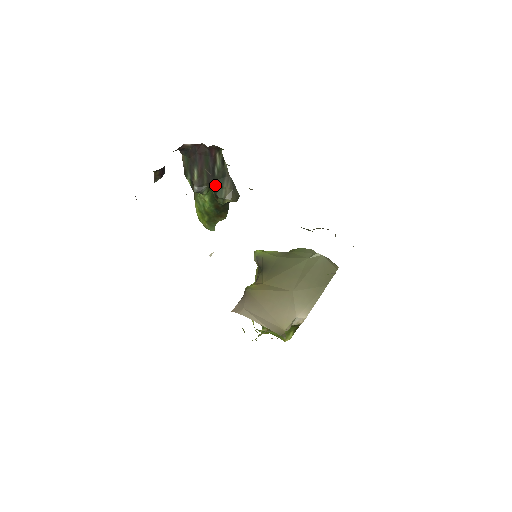
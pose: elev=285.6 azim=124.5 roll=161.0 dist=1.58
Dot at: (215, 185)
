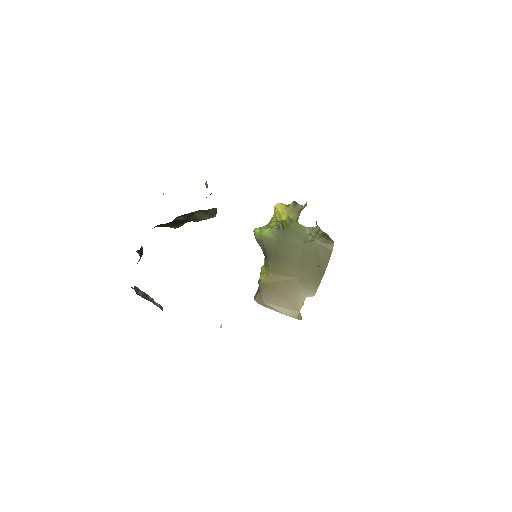
Dot at: (189, 221)
